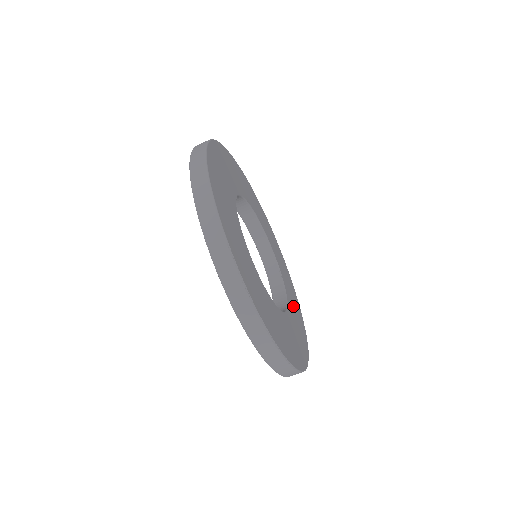
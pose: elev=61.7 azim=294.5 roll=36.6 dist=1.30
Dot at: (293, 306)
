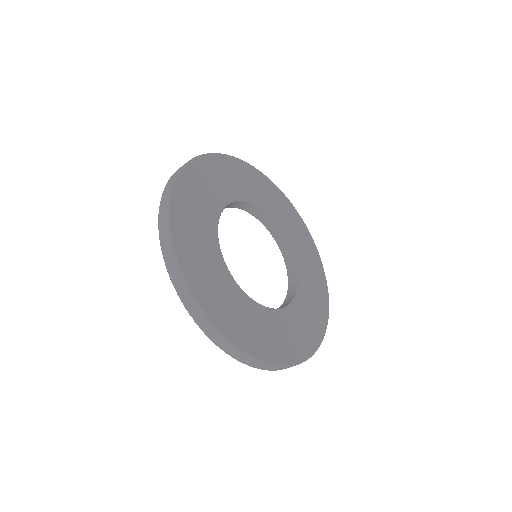
Dot at: (310, 286)
